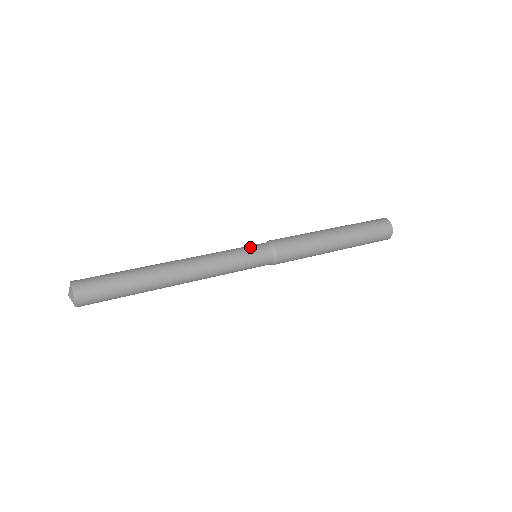
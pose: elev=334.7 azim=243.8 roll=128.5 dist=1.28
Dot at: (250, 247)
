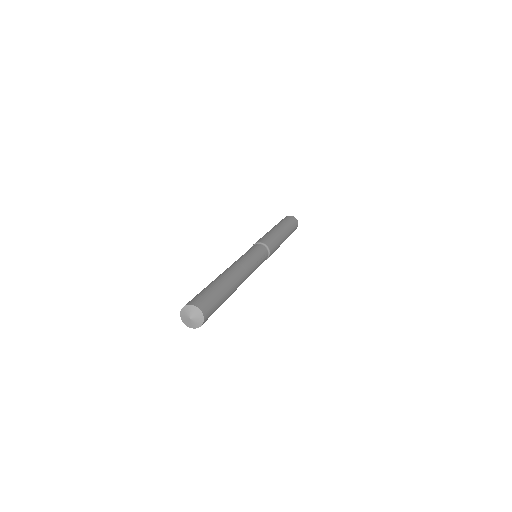
Dot at: (249, 250)
